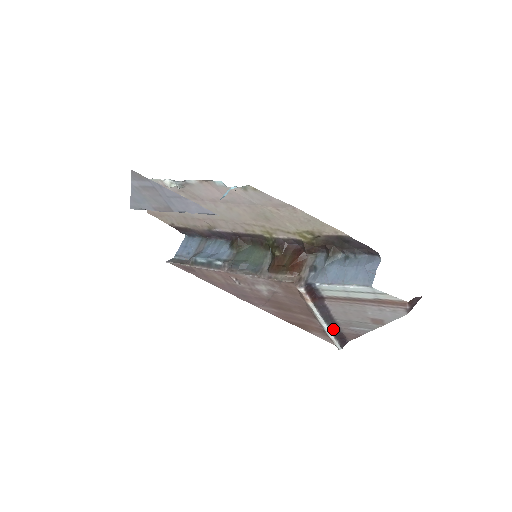
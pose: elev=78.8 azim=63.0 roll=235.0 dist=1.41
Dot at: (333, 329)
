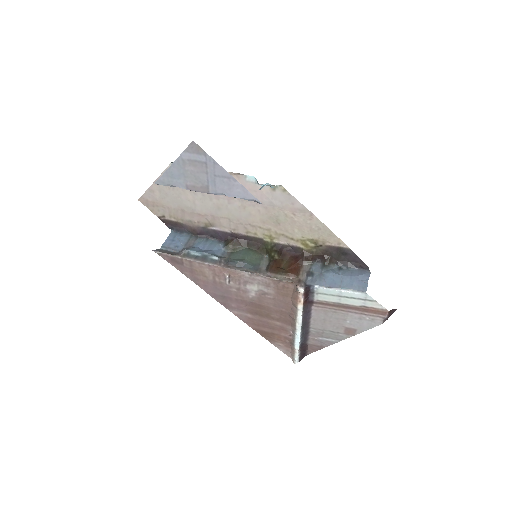
Dot at: (302, 338)
